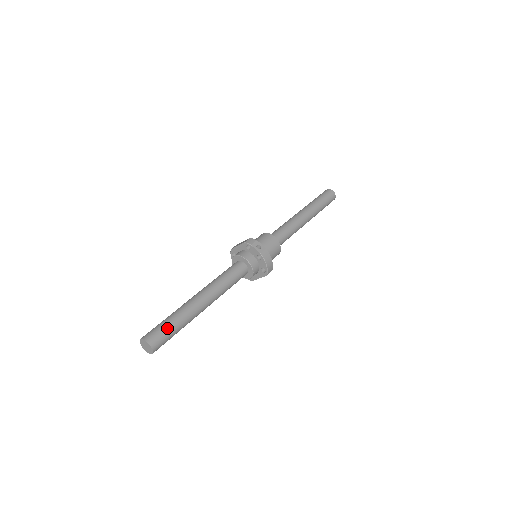
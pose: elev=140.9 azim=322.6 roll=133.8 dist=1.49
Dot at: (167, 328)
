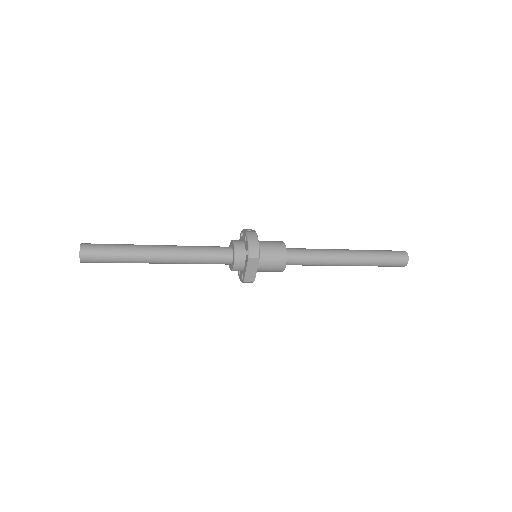
Dot at: (107, 244)
